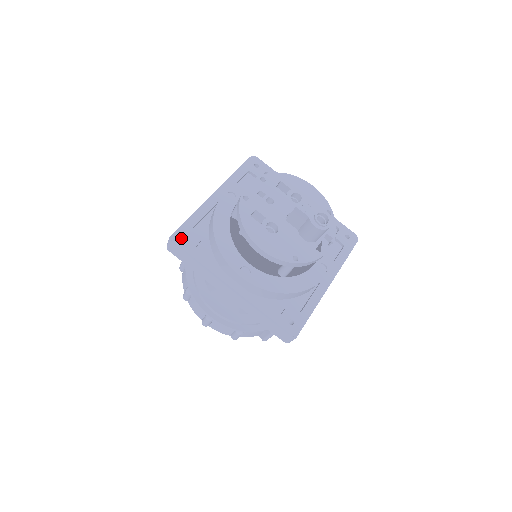
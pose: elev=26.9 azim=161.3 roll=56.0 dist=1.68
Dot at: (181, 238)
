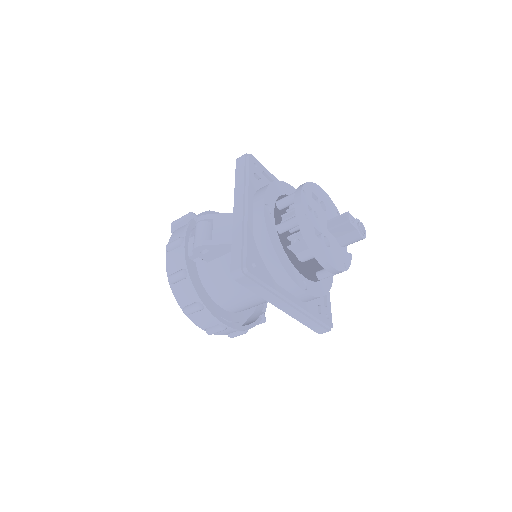
Dot at: (251, 266)
